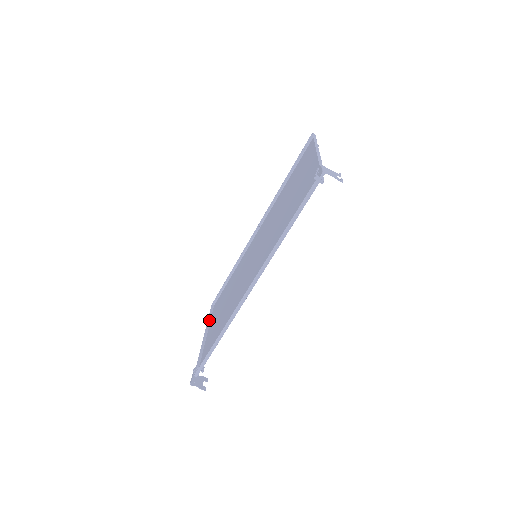
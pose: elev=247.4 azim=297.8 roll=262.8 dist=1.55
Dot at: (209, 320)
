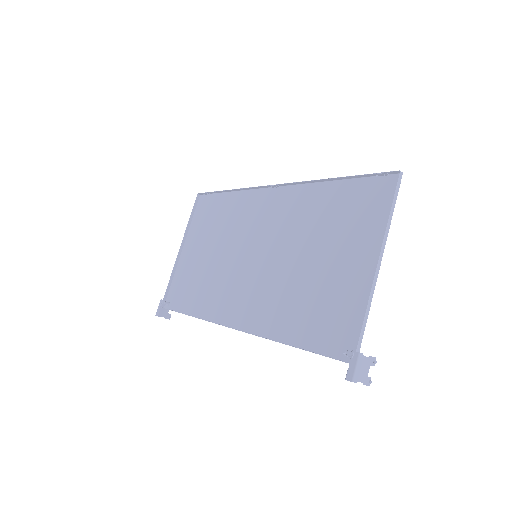
Dot at: (190, 222)
